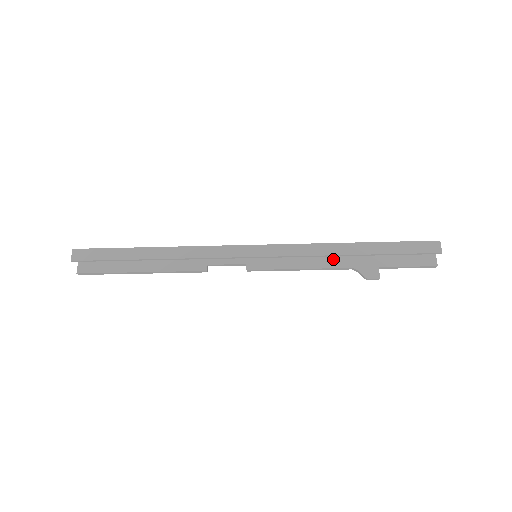
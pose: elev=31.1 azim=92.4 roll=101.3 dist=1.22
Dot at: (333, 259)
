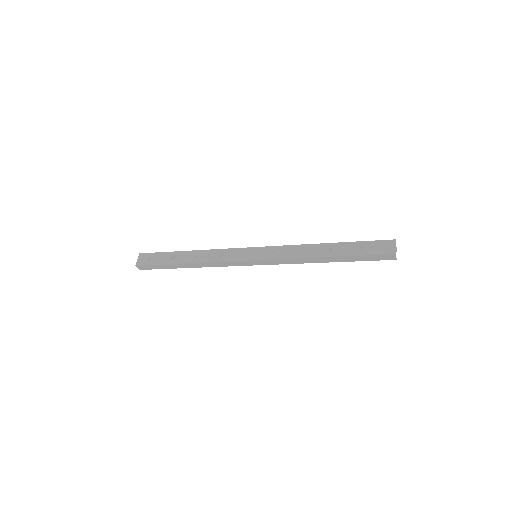
Dot at: occluded
